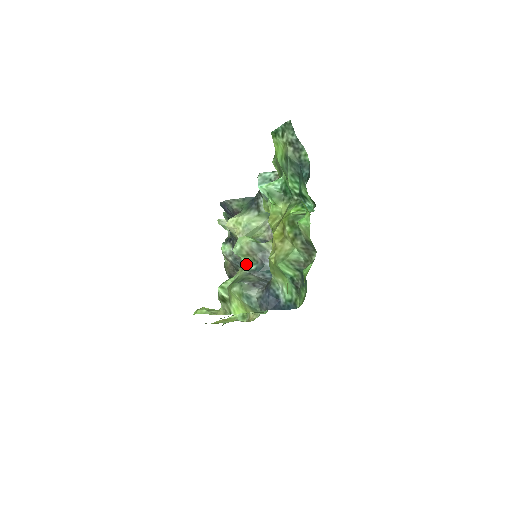
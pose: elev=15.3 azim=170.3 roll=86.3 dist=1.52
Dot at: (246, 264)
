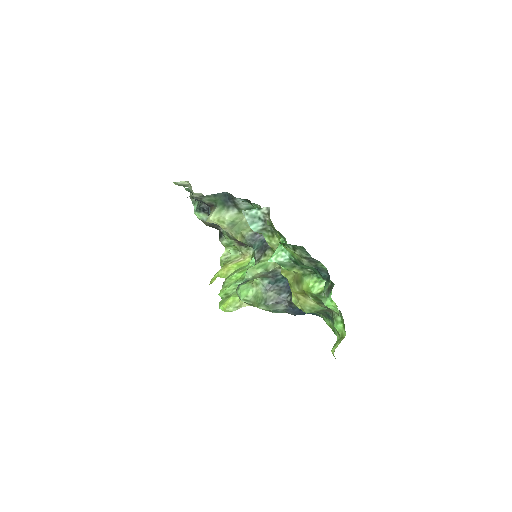
Dot at: (258, 279)
